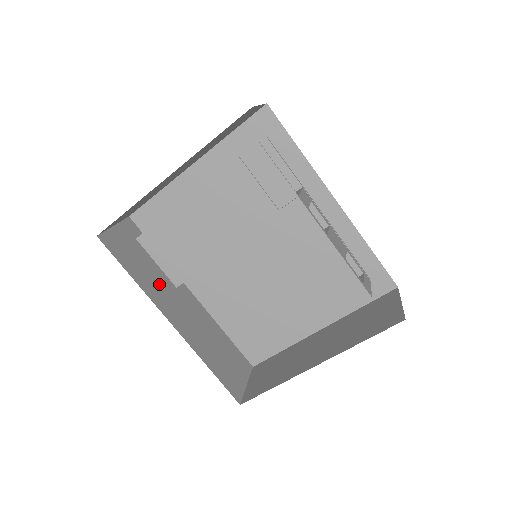
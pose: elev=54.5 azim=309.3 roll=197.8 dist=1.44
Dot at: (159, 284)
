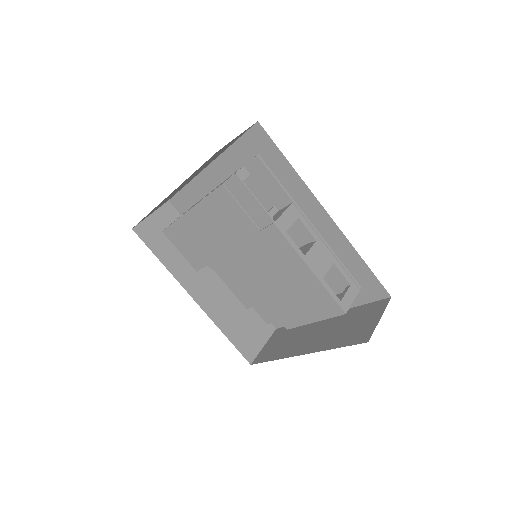
Dot at: (188, 263)
